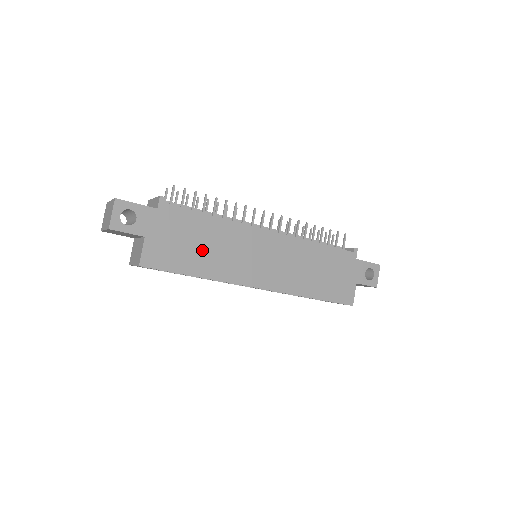
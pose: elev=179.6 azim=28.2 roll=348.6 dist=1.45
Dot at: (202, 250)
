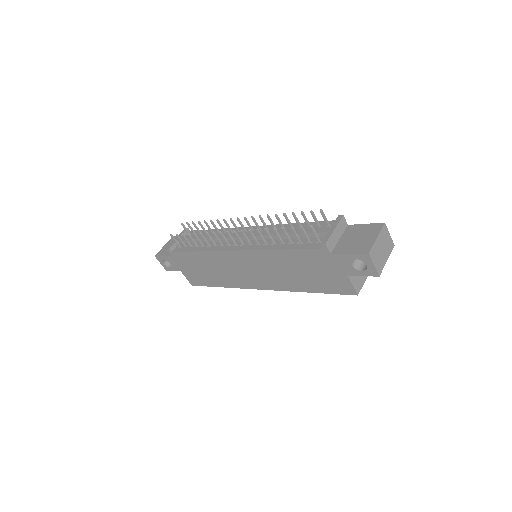
Dot at: (209, 272)
